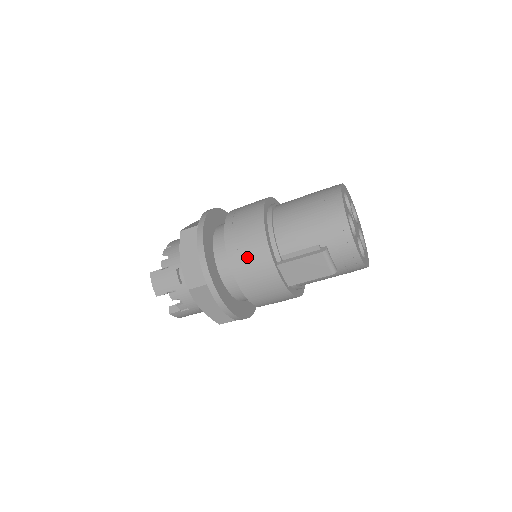
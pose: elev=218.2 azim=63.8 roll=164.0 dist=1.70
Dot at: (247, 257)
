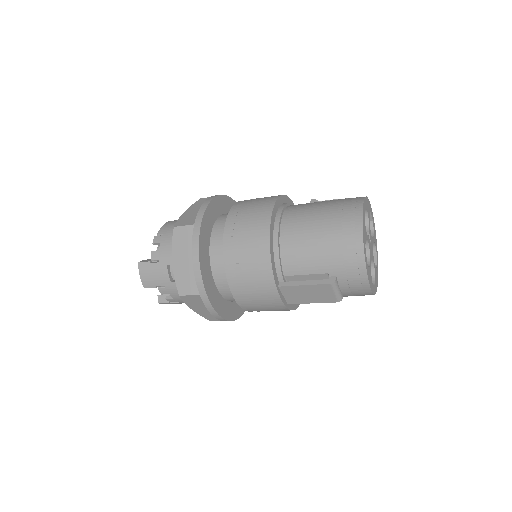
Dot at: (246, 274)
